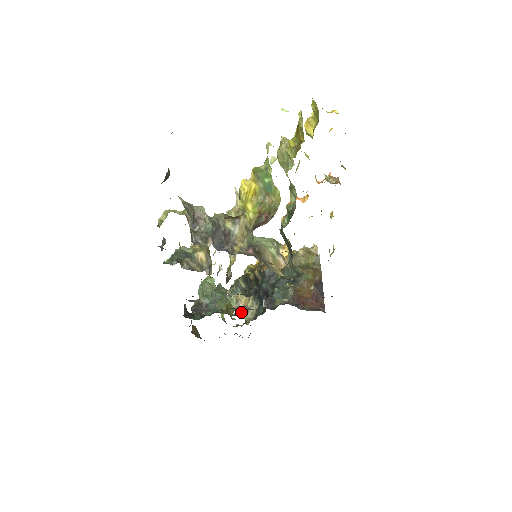
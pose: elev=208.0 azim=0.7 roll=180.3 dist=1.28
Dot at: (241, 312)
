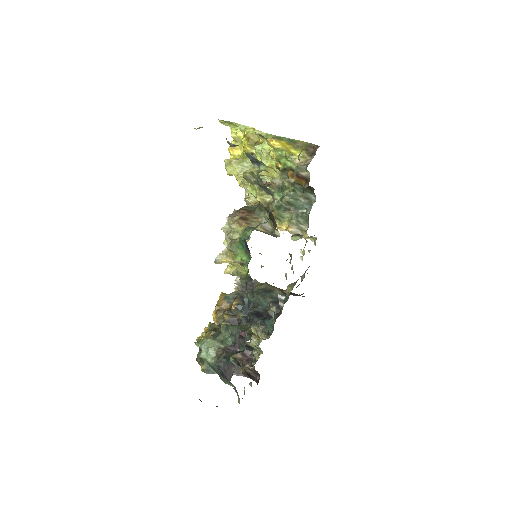
Dot at: (255, 339)
